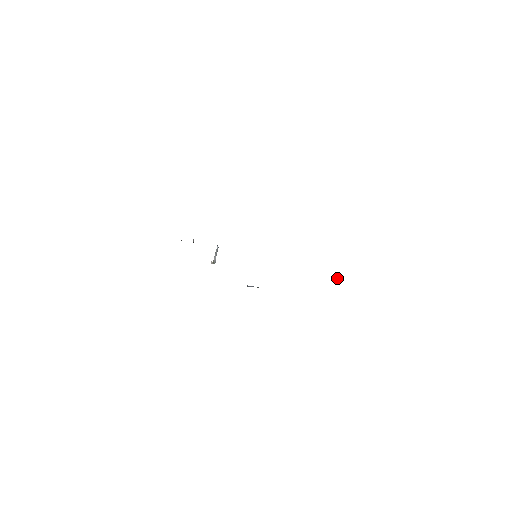
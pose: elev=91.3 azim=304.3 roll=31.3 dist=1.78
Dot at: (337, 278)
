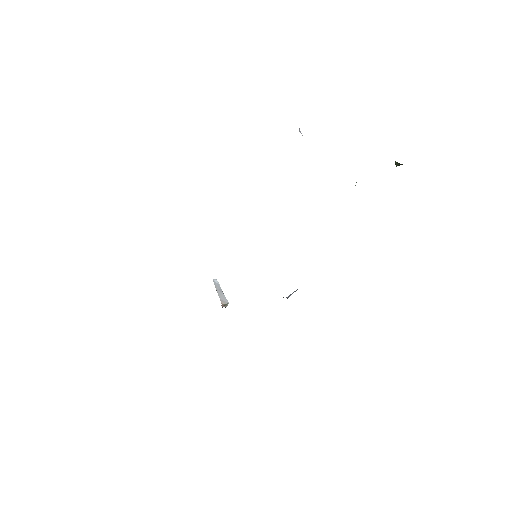
Dot at: occluded
